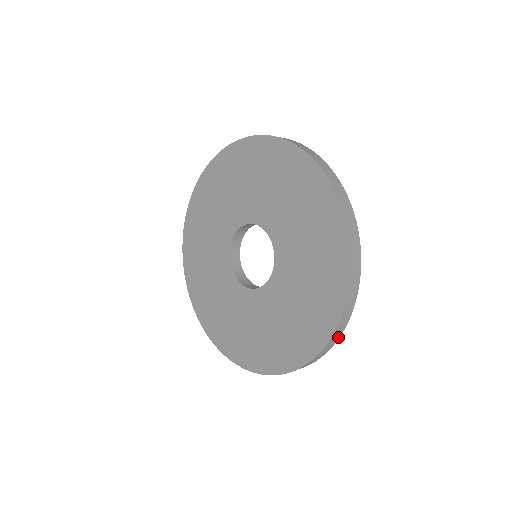
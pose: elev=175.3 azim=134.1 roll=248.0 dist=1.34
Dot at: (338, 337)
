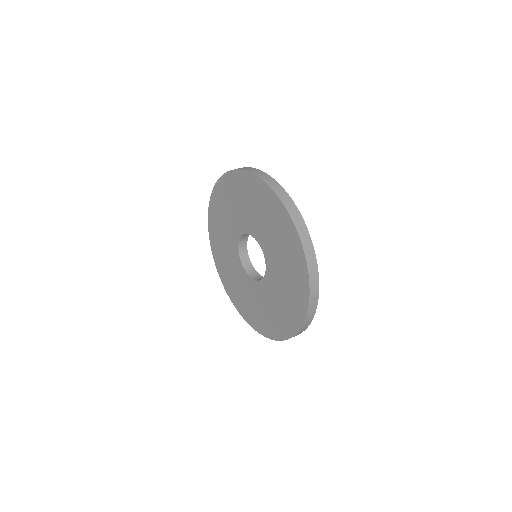
Dot at: occluded
